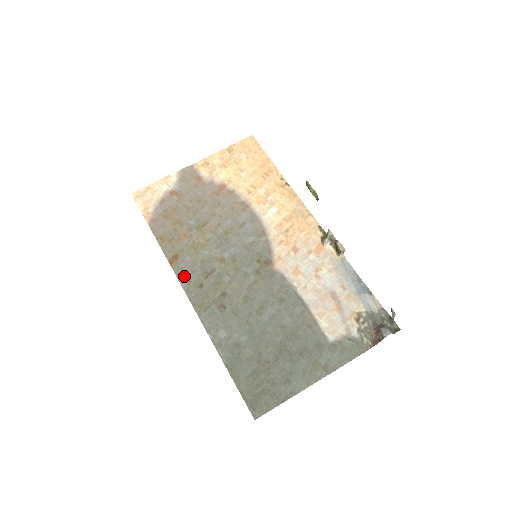
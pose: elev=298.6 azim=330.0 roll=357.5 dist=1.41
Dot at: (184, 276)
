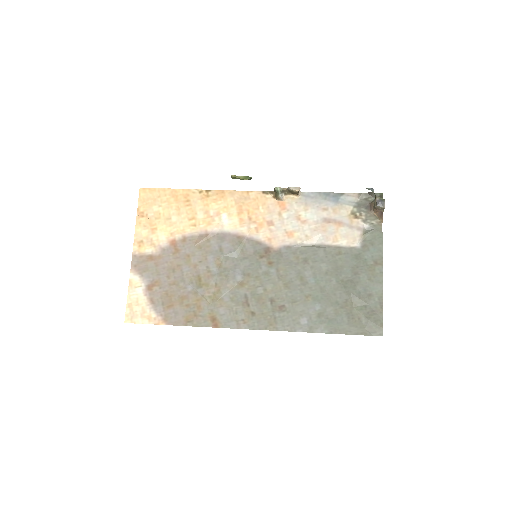
Dot at: (235, 322)
